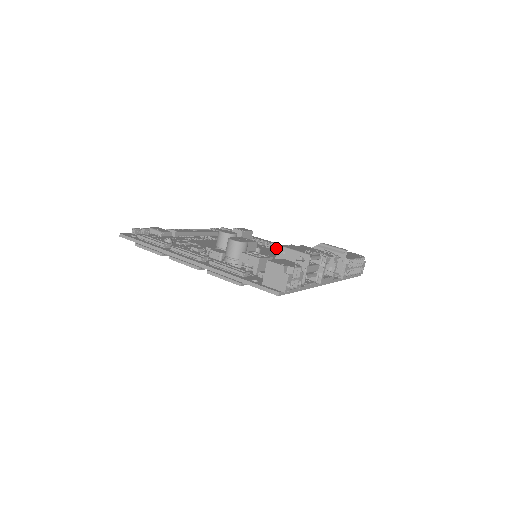
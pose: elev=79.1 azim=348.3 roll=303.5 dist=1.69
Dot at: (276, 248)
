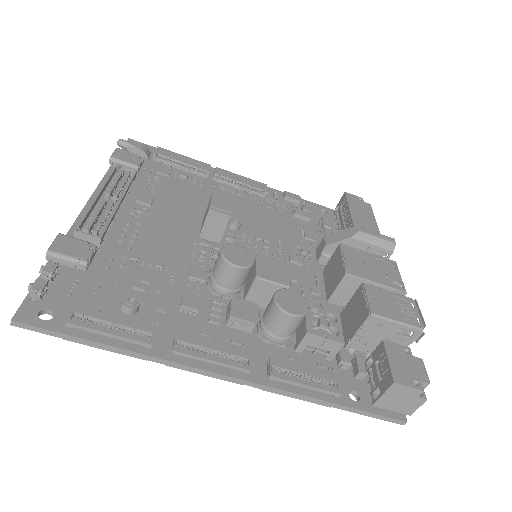
Dot at: (234, 186)
